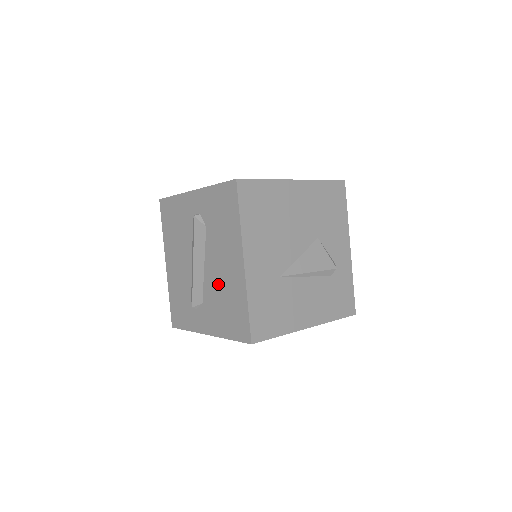
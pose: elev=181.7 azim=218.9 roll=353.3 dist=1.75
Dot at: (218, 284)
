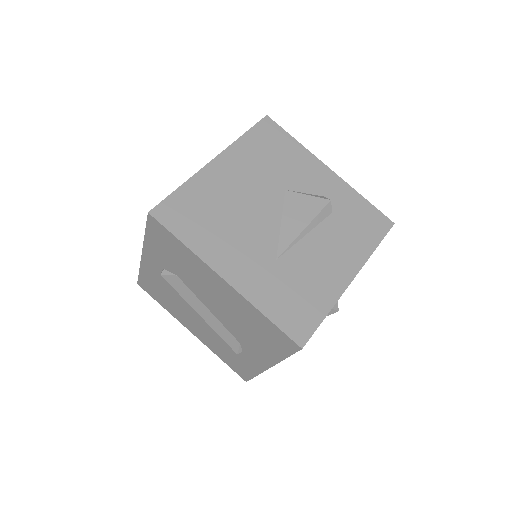
Dot at: (231, 317)
